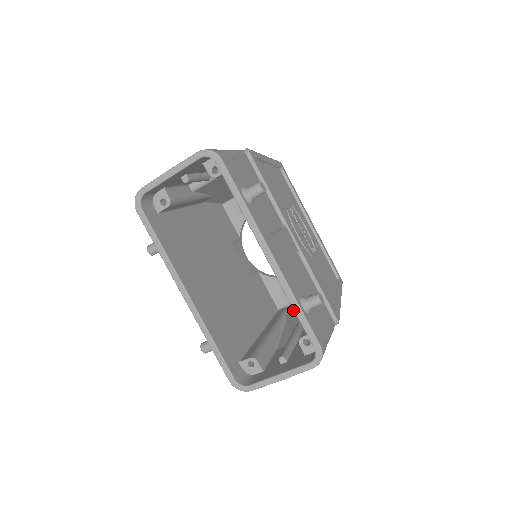
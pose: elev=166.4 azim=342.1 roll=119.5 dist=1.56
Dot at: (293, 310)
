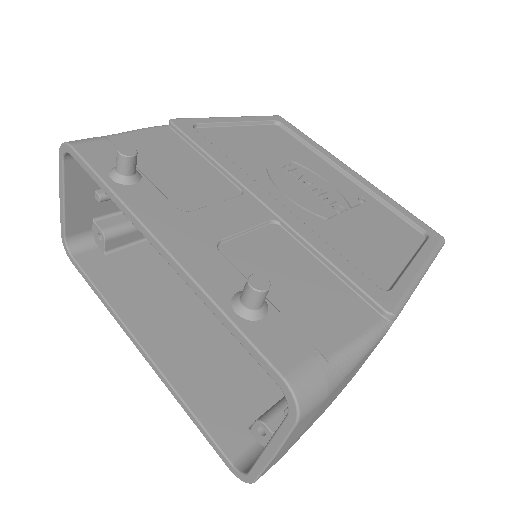
Dot at: occluded
